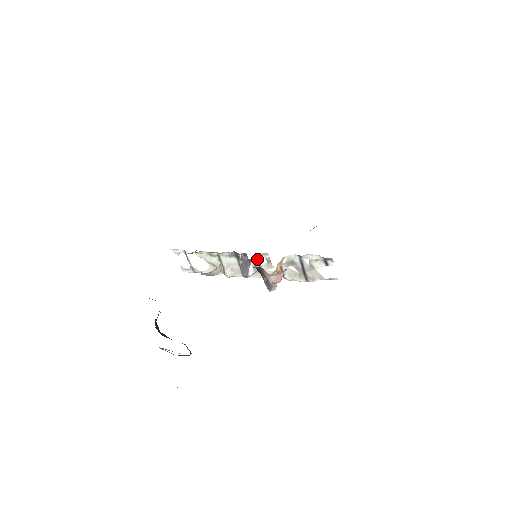
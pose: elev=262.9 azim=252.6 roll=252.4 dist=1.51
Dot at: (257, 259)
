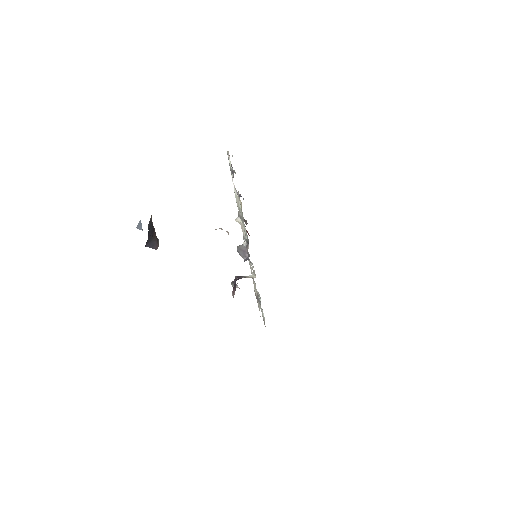
Dot at: (252, 263)
